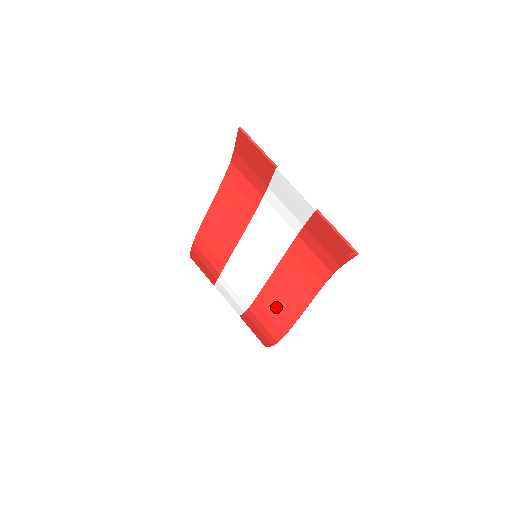
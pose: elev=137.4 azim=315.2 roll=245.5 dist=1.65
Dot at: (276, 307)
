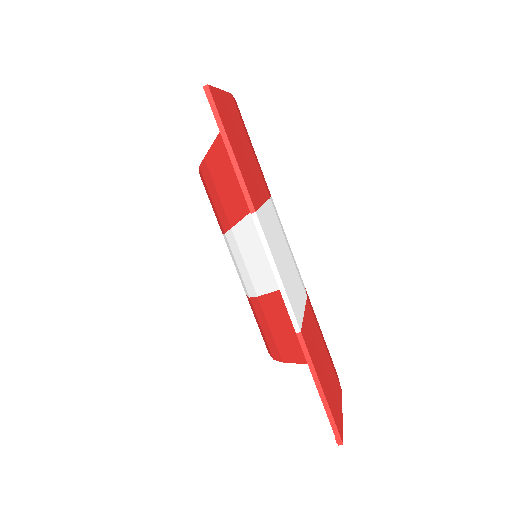
Dot at: (268, 328)
